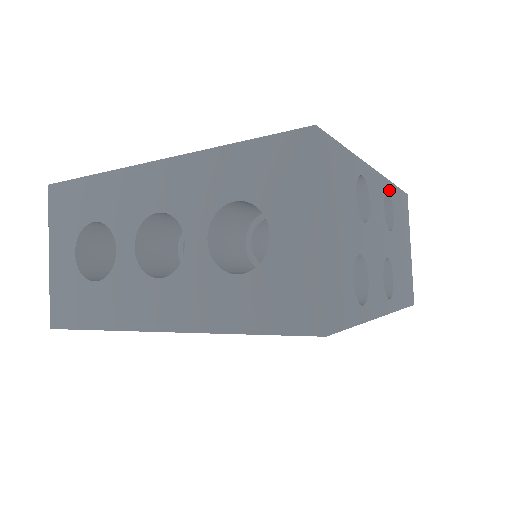
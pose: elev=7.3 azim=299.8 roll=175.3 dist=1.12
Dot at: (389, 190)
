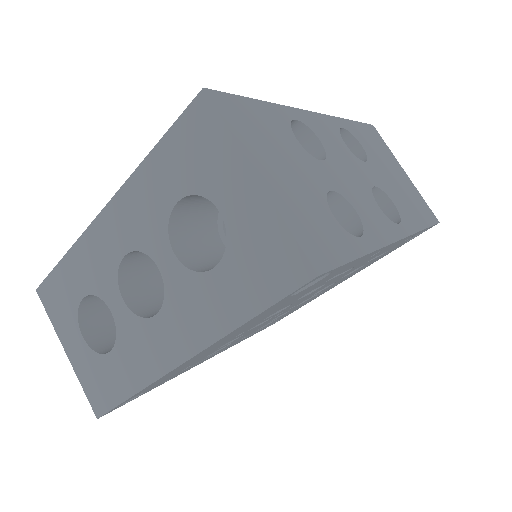
Dot at: (343, 126)
